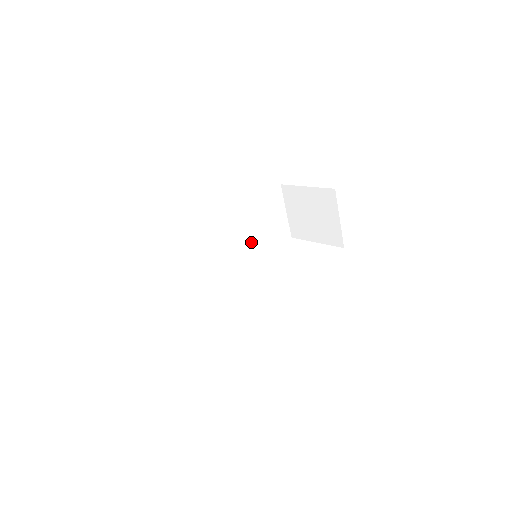
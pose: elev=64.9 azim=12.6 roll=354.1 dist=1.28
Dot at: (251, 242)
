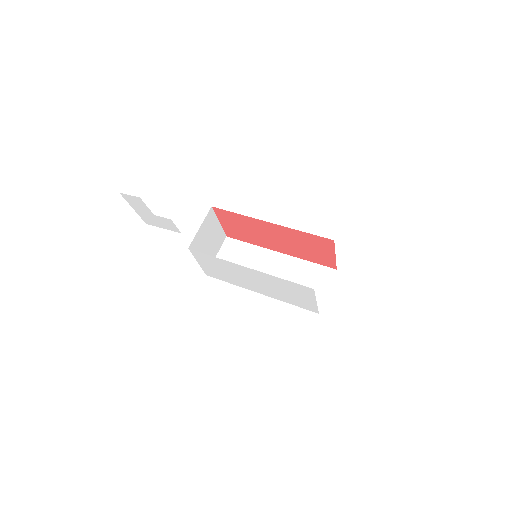
Dot at: occluded
